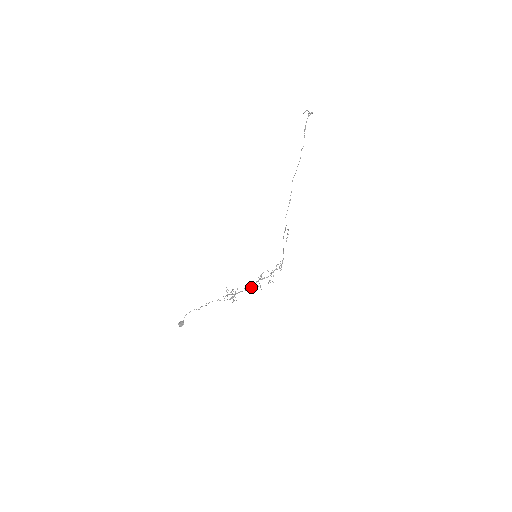
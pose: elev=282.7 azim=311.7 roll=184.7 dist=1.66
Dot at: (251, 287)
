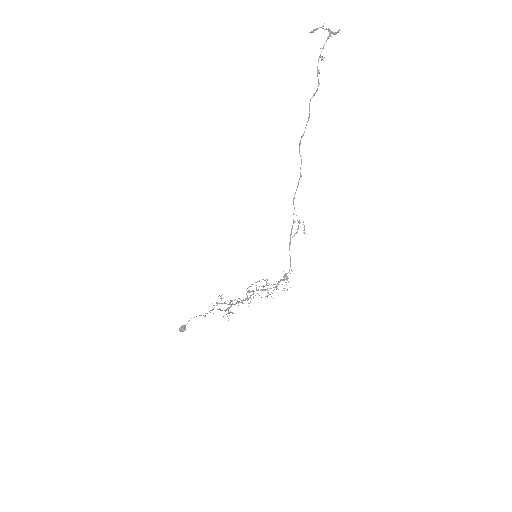
Dot at: occluded
